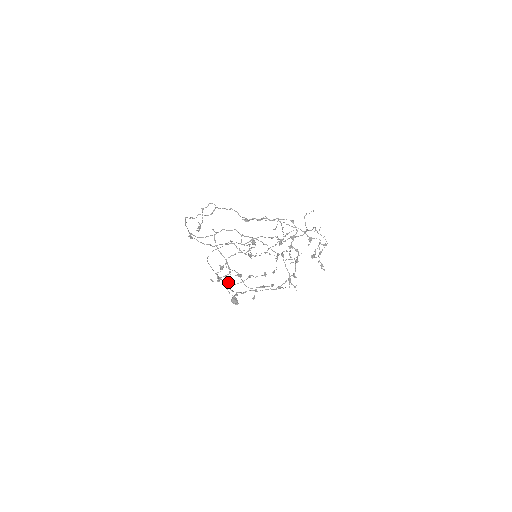
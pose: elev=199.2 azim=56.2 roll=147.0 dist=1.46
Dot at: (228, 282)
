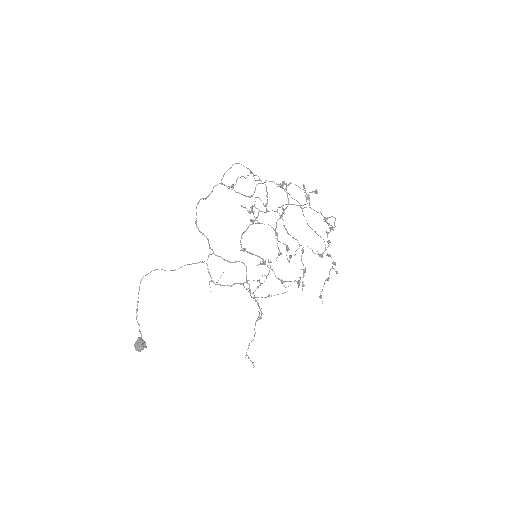
Dot at: occluded
